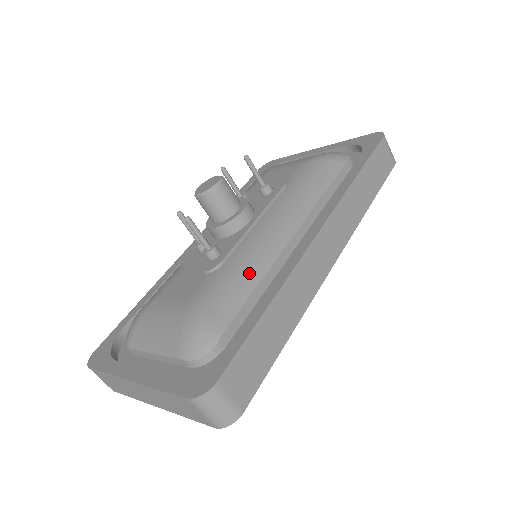
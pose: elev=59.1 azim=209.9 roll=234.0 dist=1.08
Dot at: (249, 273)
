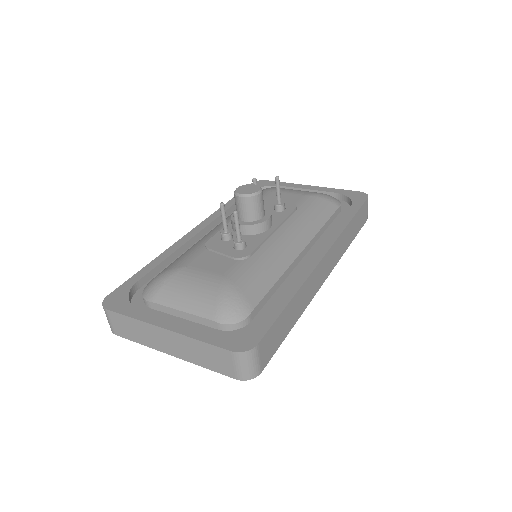
Dot at: (272, 270)
